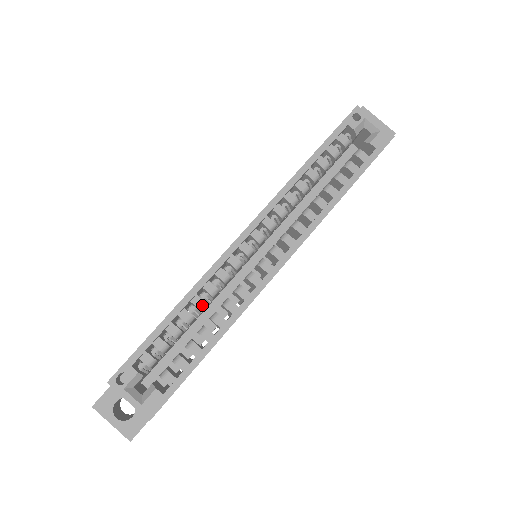
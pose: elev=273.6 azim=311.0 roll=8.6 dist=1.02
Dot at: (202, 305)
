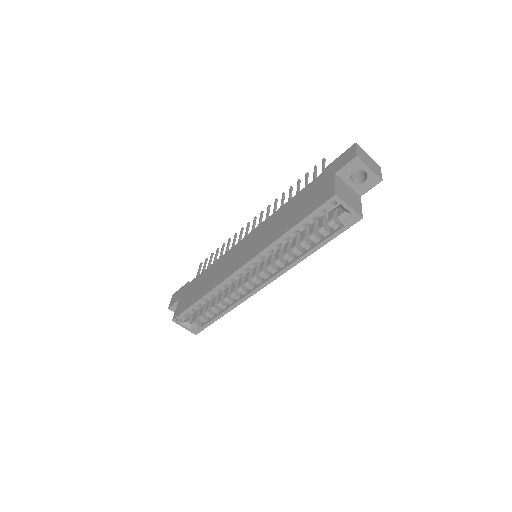
Dot at: (218, 294)
